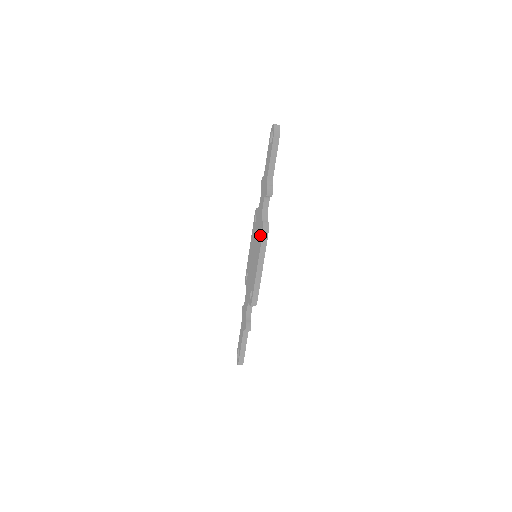
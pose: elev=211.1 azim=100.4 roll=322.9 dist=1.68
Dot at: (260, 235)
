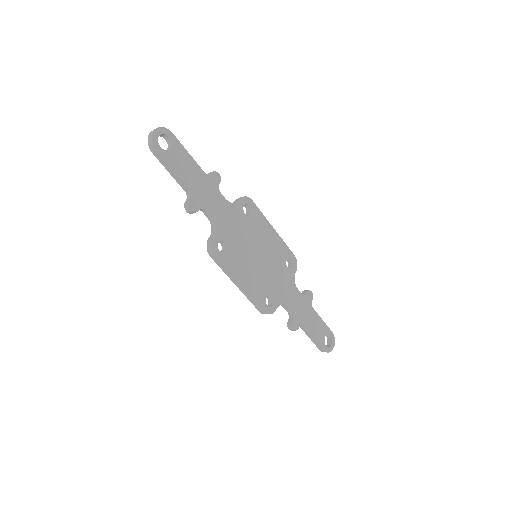
Dot at: (222, 249)
